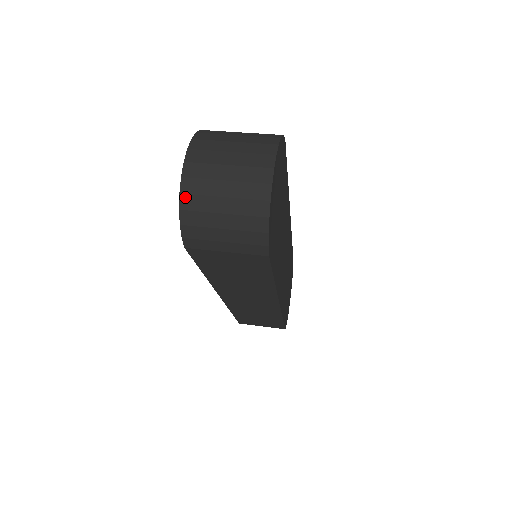
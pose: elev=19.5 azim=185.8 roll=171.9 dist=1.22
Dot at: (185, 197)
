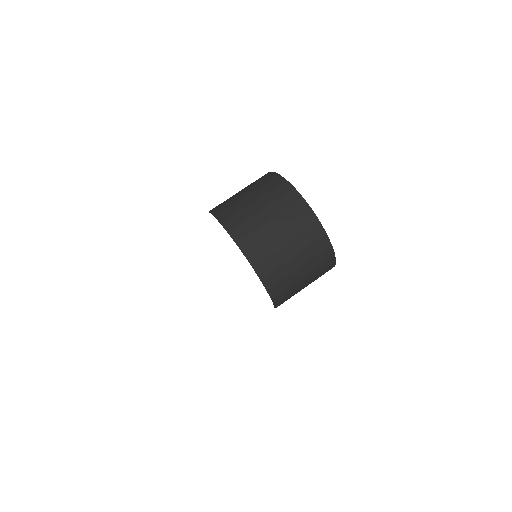
Dot at: (266, 279)
